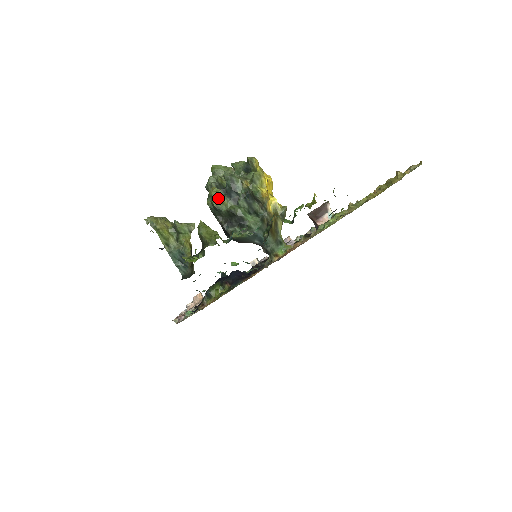
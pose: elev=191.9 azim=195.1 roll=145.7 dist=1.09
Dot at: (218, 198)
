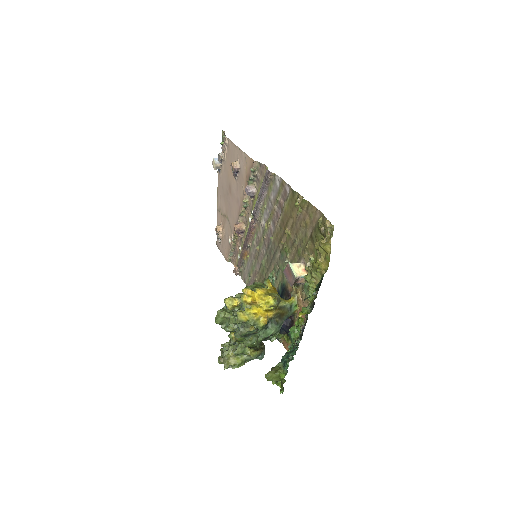
Dot at: (245, 340)
